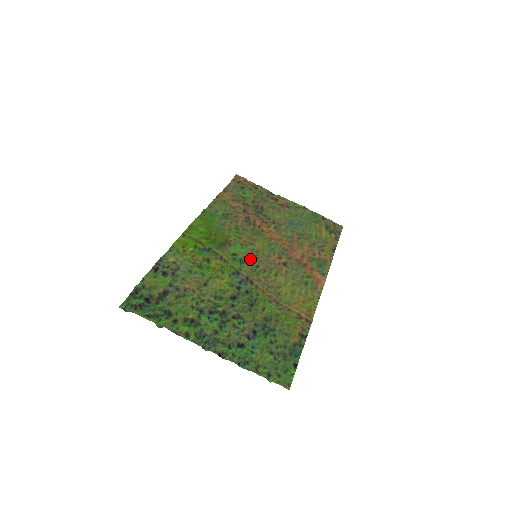
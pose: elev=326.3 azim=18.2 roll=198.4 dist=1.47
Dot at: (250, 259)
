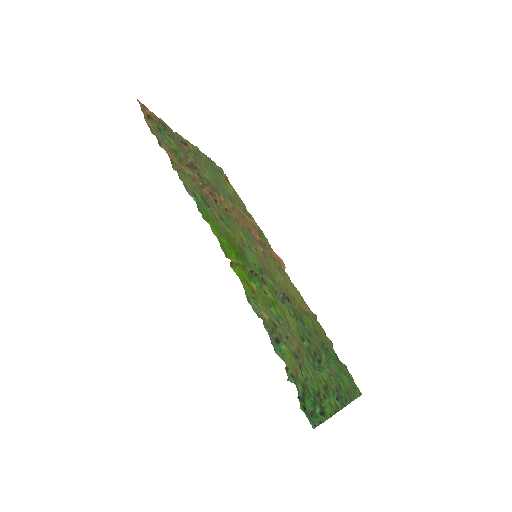
Dot at: (262, 265)
